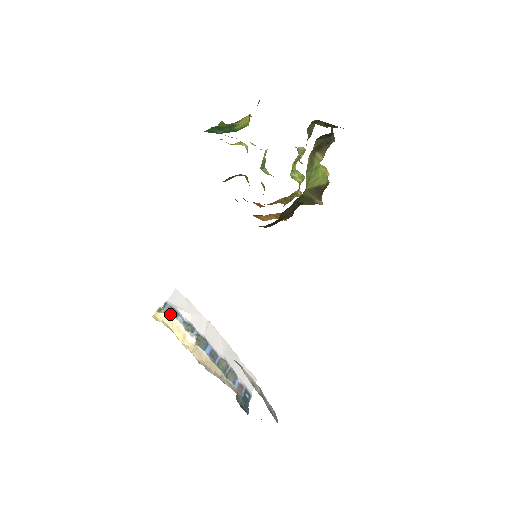
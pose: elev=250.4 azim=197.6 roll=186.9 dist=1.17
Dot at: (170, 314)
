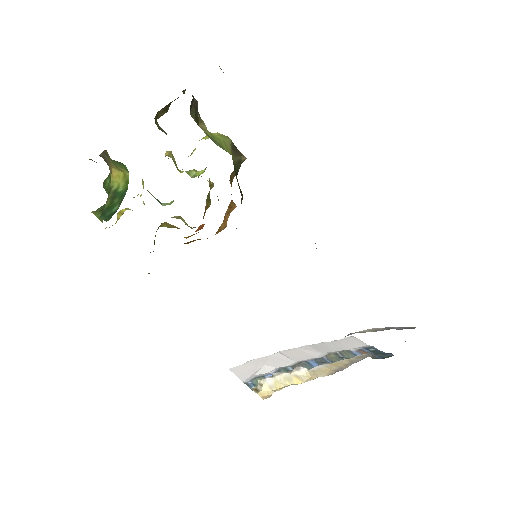
Dot at: (267, 381)
